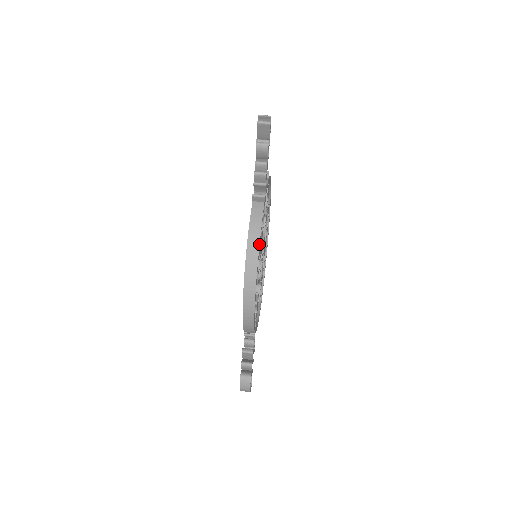
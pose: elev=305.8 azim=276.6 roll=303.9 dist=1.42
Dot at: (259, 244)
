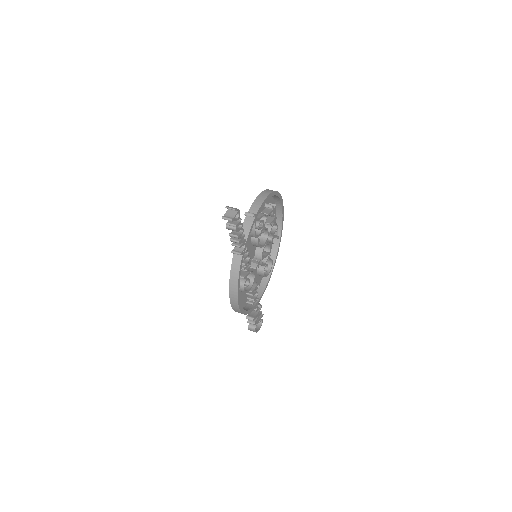
Dot at: (237, 288)
